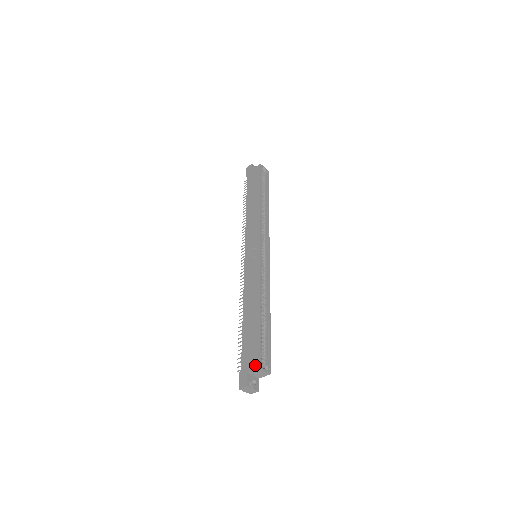
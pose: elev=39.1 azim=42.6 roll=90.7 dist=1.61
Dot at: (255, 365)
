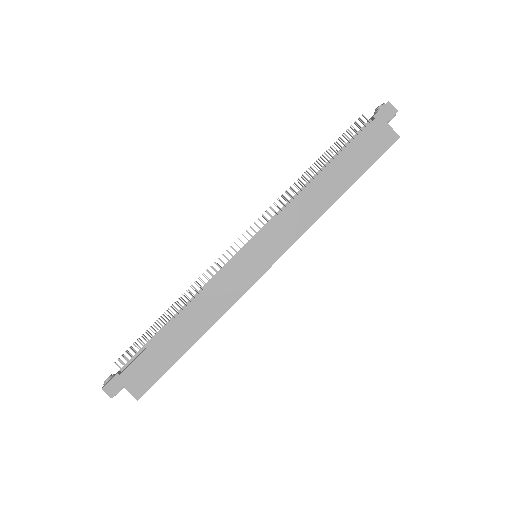
Dot at: (137, 392)
